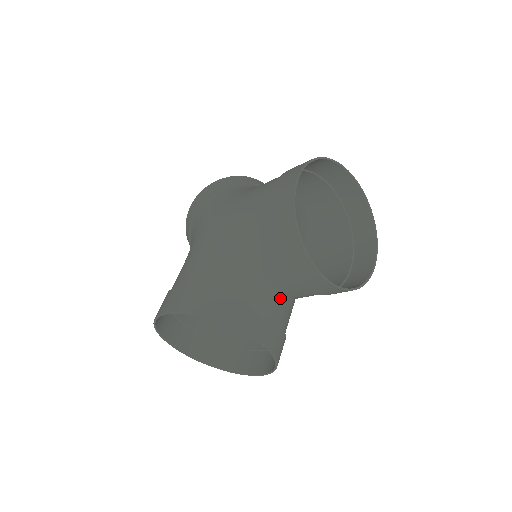
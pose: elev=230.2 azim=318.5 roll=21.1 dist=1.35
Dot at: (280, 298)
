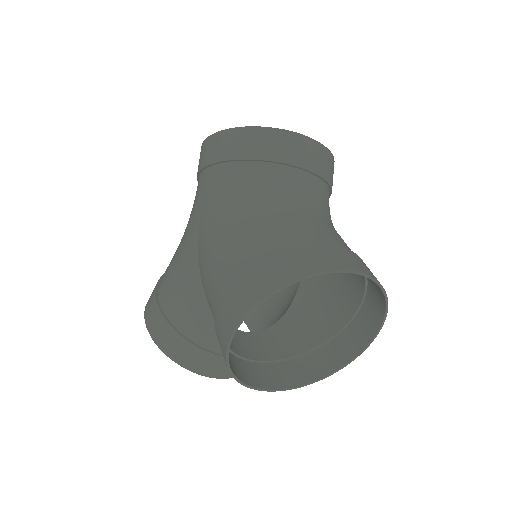
Dot at: occluded
